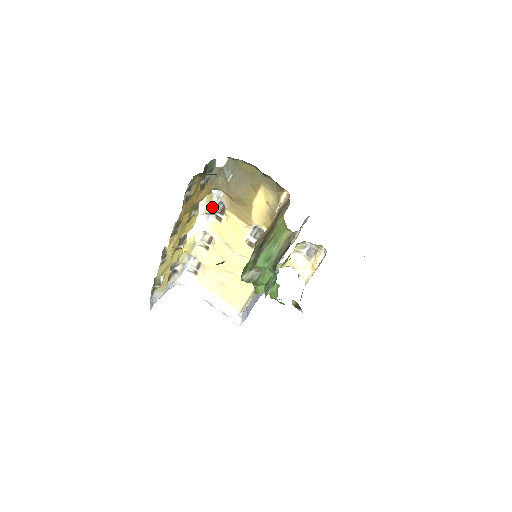
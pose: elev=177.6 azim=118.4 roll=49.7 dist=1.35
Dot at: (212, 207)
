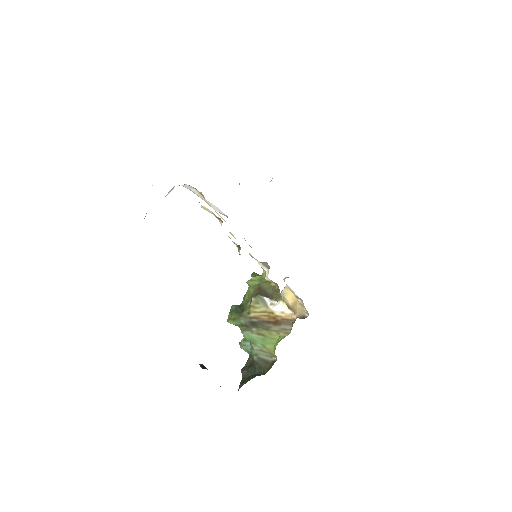
Dot at: occluded
